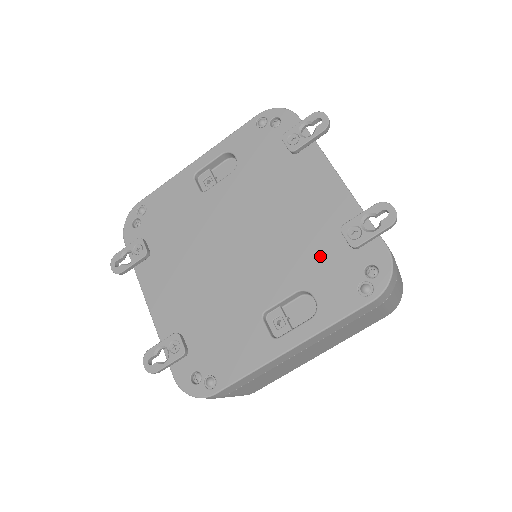
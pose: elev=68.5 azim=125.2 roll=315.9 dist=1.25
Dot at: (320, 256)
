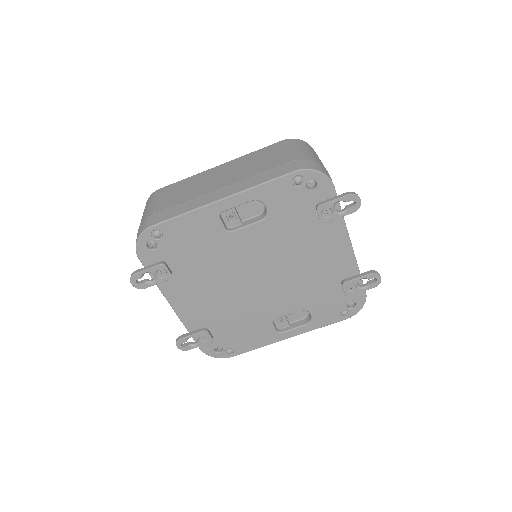
Dot at: (322, 294)
